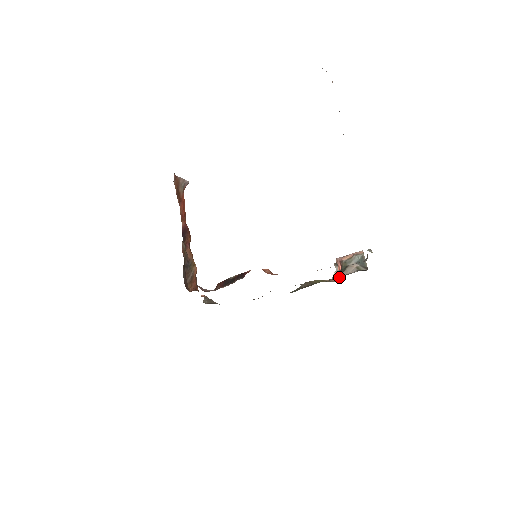
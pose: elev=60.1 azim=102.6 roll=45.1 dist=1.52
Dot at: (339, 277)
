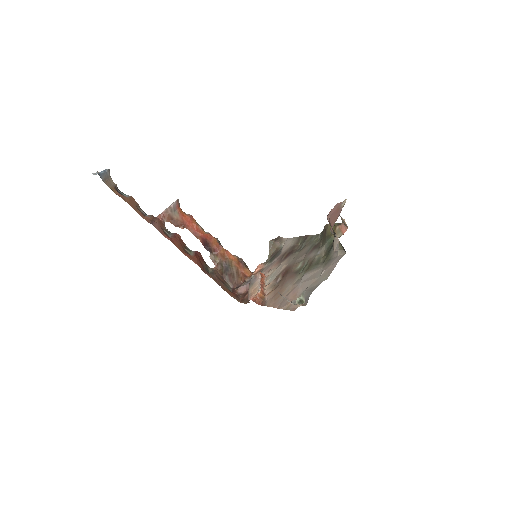
Dot at: (345, 224)
